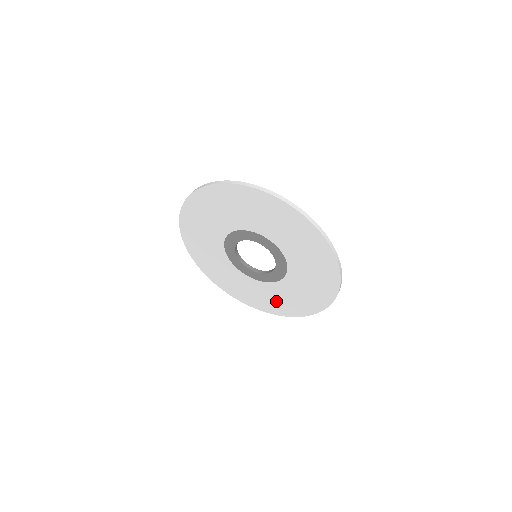
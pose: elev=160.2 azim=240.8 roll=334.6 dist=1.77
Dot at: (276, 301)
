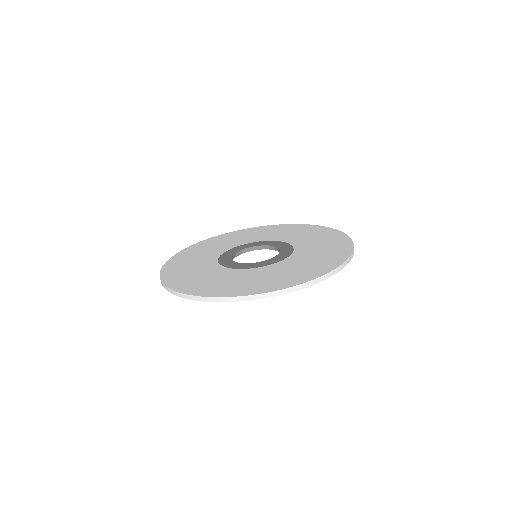
Dot at: occluded
